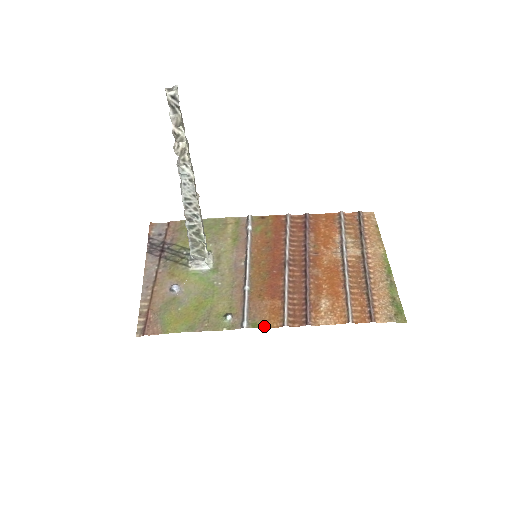
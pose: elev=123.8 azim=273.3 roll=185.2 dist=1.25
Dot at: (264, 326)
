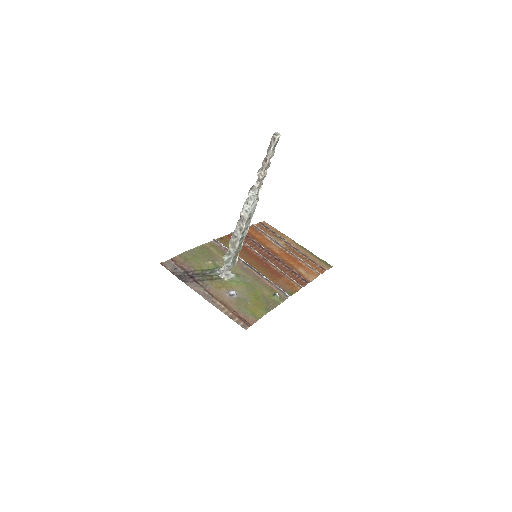
Dot at: (294, 292)
